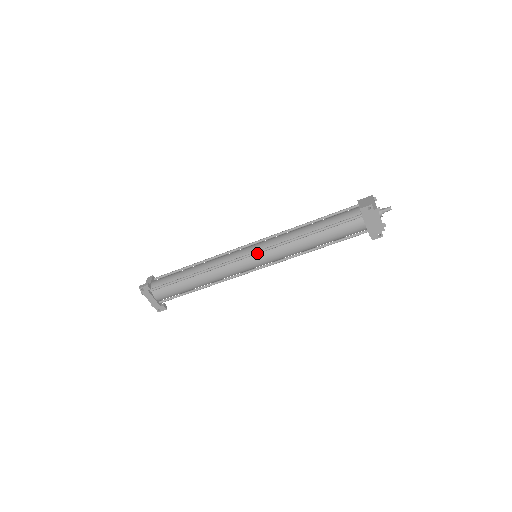
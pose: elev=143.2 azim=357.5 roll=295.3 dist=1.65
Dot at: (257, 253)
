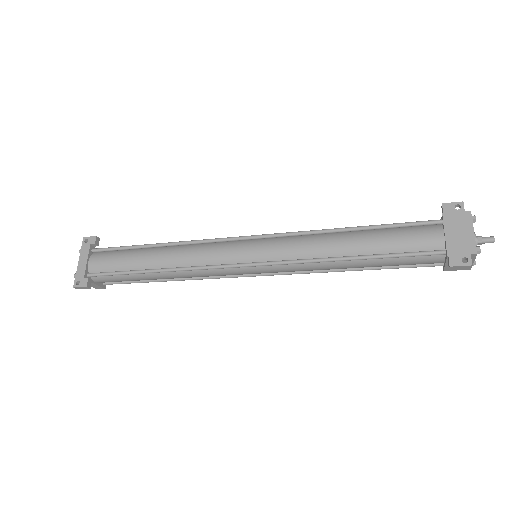
Dot at: (261, 236)
